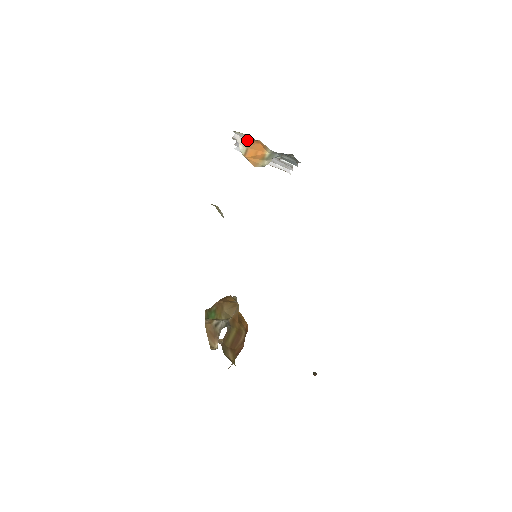
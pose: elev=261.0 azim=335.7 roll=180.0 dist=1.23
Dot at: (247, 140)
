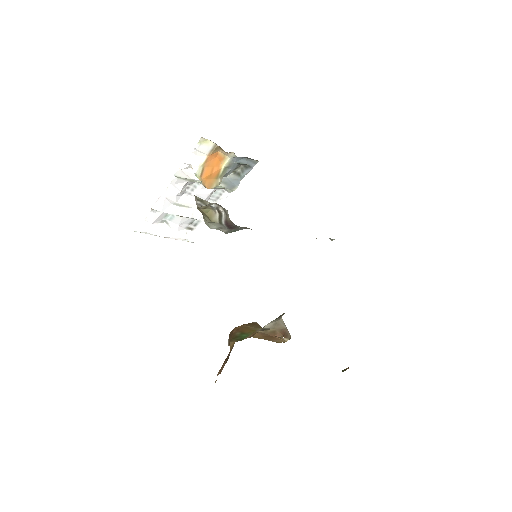
Dot at: (205, 157)
